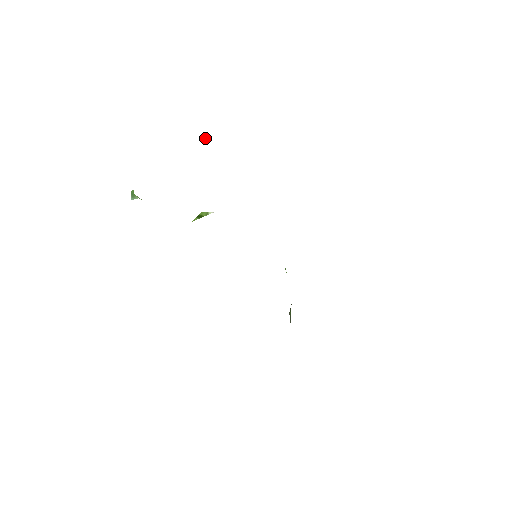
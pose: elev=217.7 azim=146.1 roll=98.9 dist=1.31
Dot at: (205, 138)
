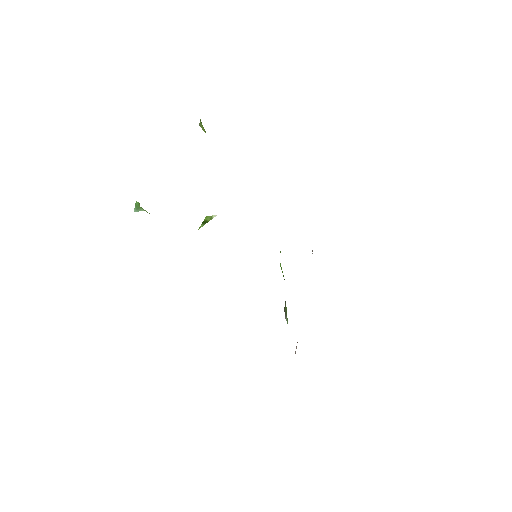
Dot at: (201, 127)
